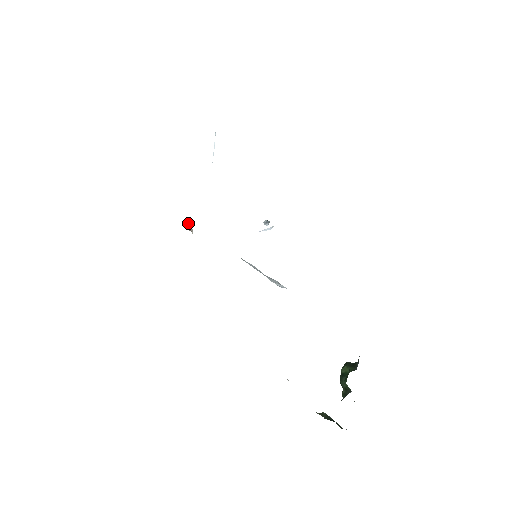
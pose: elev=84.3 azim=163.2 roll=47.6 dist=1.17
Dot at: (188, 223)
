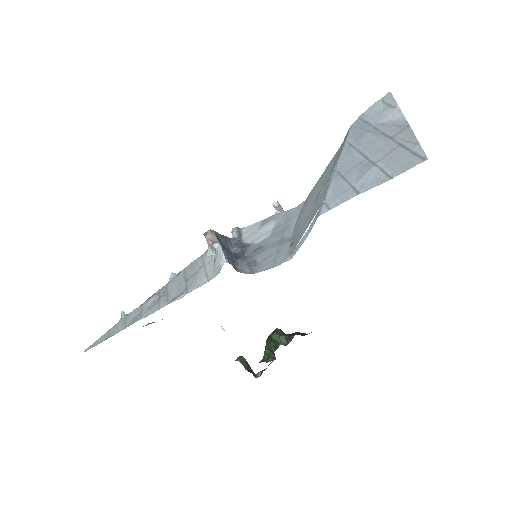
Dot at: (210, 237)
